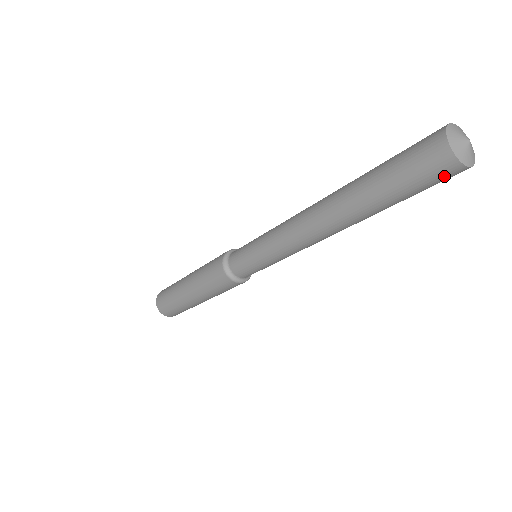
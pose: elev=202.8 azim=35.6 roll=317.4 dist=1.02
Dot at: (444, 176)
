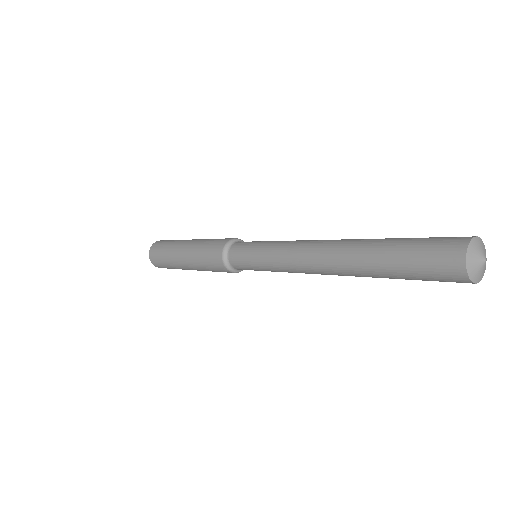
Dot at: (447, 276)
